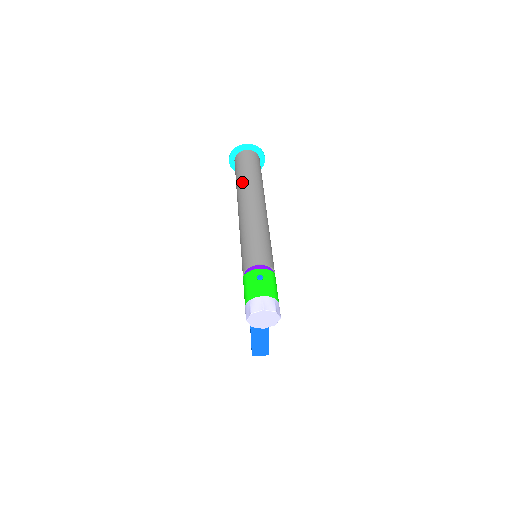
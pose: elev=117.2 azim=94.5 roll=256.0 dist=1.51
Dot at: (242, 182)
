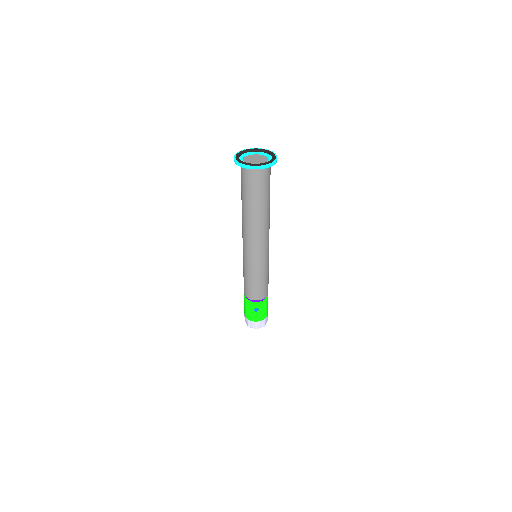
Dot at: (248, 214)
